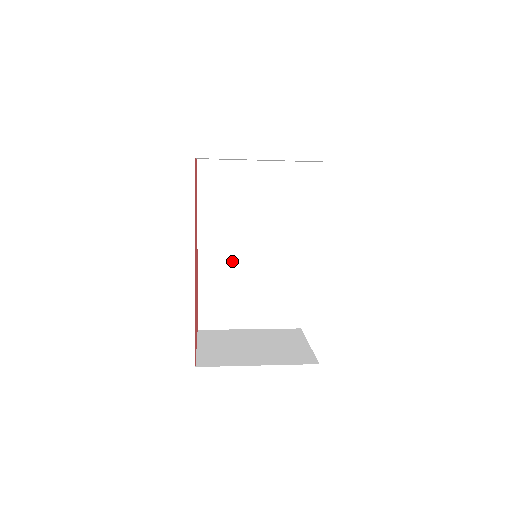
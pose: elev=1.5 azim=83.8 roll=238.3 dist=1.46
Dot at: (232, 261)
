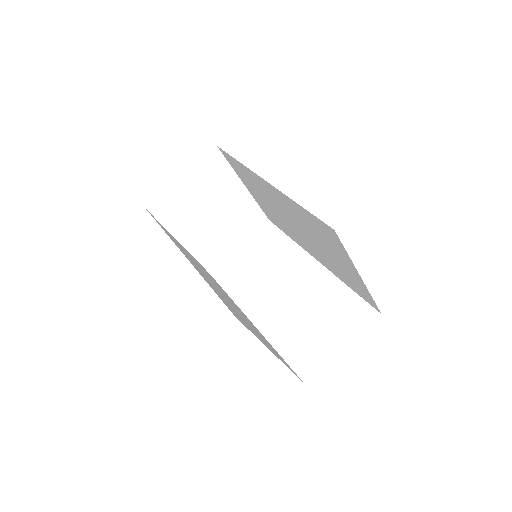
Dot at: (214, 286)
